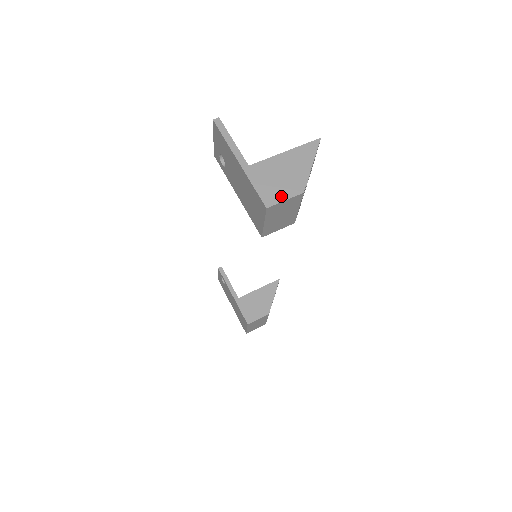
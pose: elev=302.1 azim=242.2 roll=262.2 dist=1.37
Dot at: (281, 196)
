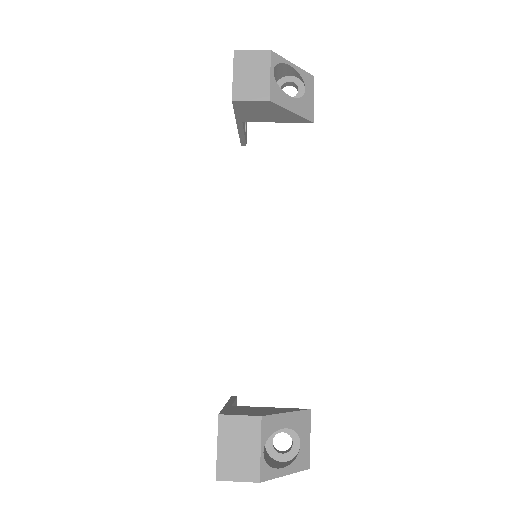
Dot at: (251, 53)
